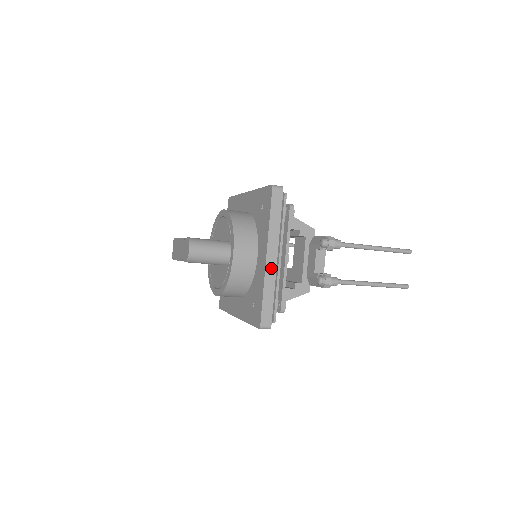
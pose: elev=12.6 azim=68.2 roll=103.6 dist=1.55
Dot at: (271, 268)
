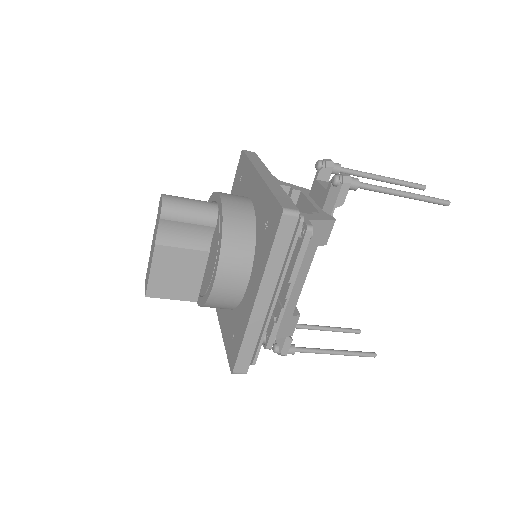
Dot at: (270, 180)
